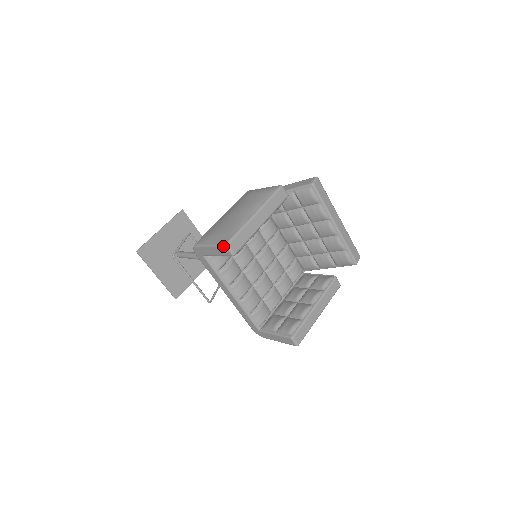
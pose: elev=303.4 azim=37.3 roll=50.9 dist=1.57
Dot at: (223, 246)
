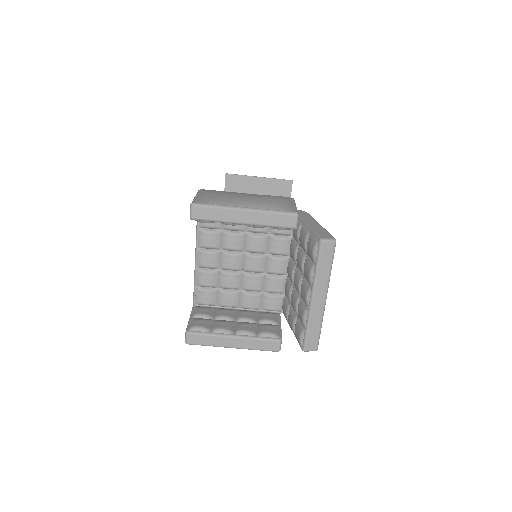
Dot at: (191, 203)
